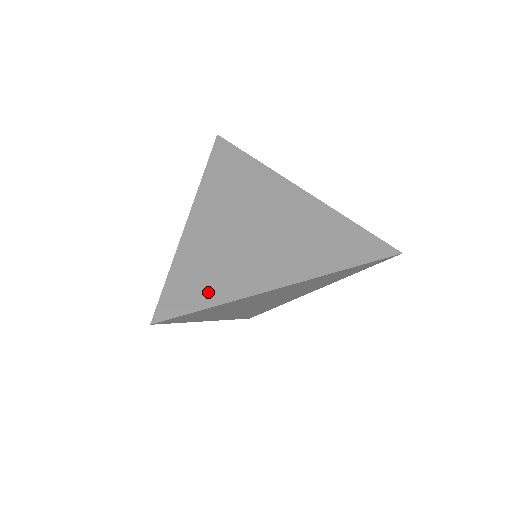
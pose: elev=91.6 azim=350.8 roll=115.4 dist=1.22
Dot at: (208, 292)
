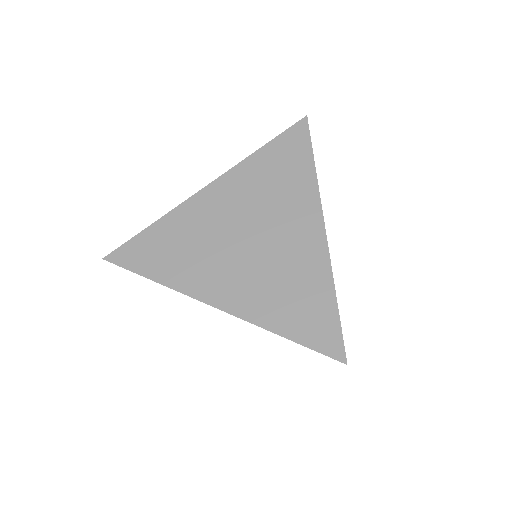
Dot at: (158, 265)
